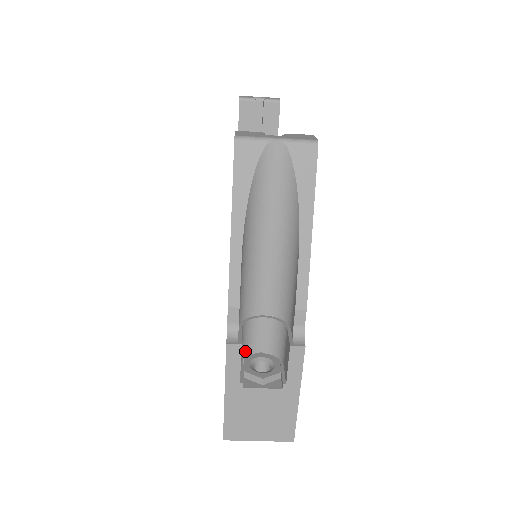
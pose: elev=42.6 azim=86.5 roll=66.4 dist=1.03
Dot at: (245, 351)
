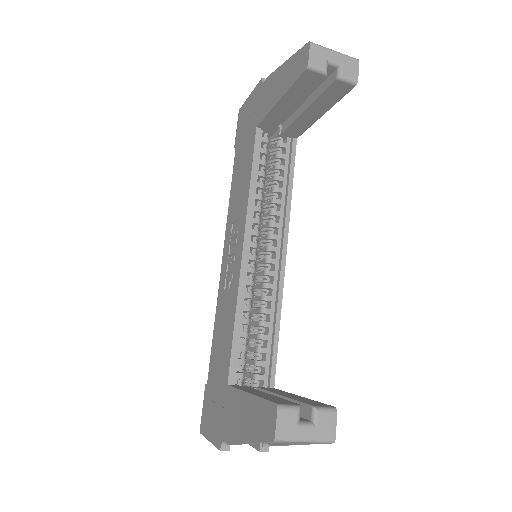
Dot at: occluded
